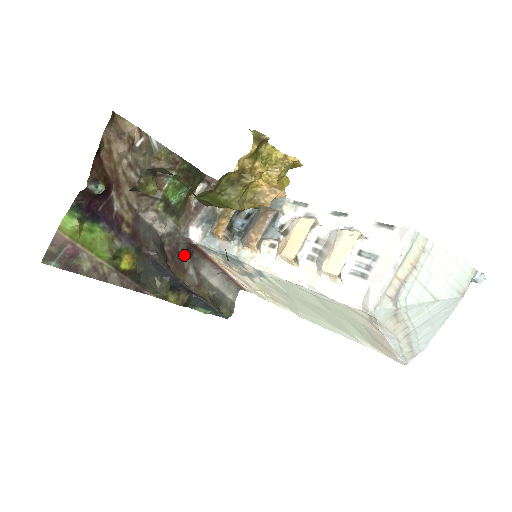
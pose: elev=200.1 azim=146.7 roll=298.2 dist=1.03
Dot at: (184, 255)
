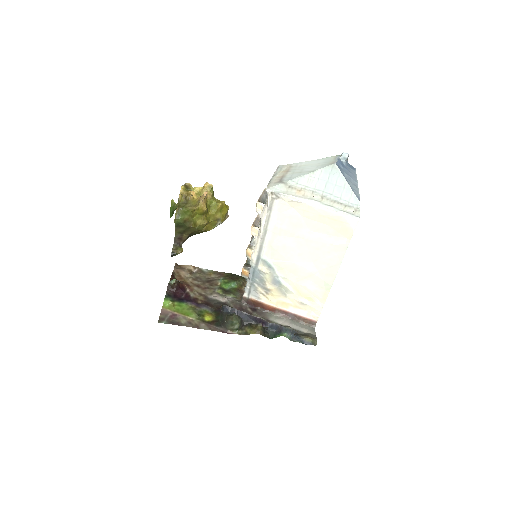
Dot at: (250, 312)
